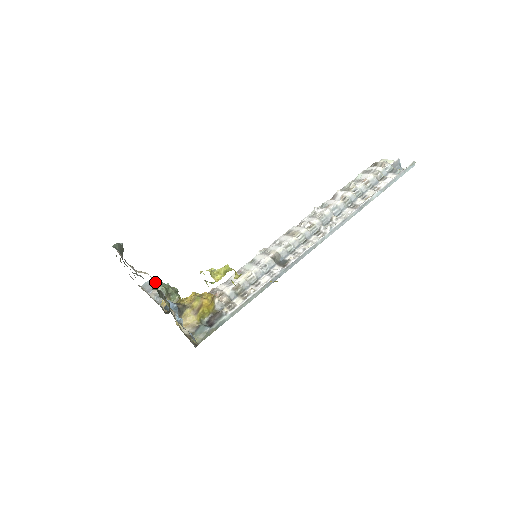
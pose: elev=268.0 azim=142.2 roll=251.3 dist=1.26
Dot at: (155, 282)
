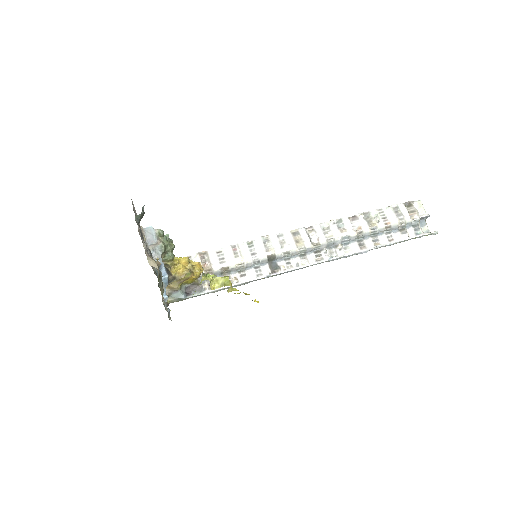
Dot at: (158, 233)
